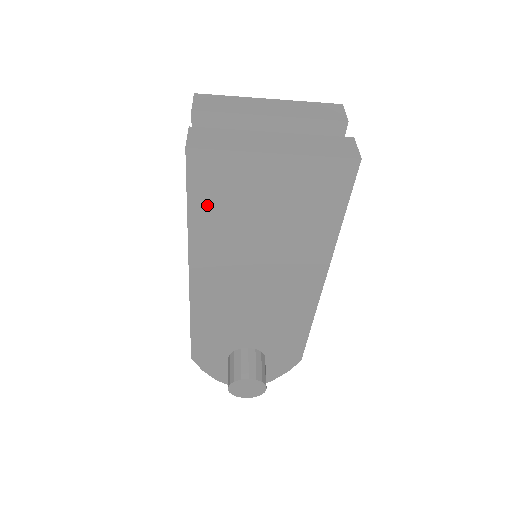
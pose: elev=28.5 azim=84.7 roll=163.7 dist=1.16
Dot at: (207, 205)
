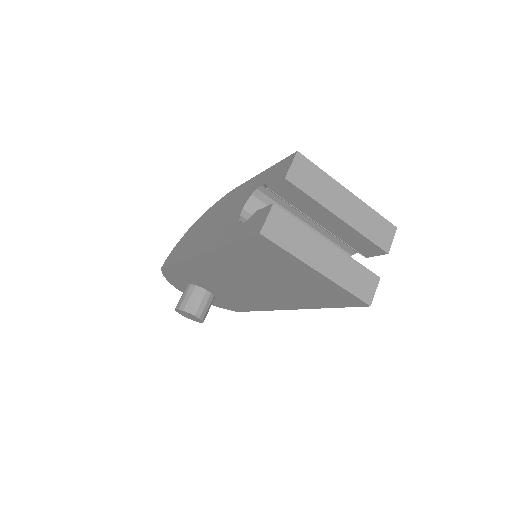
Dot at: (246, 252)
